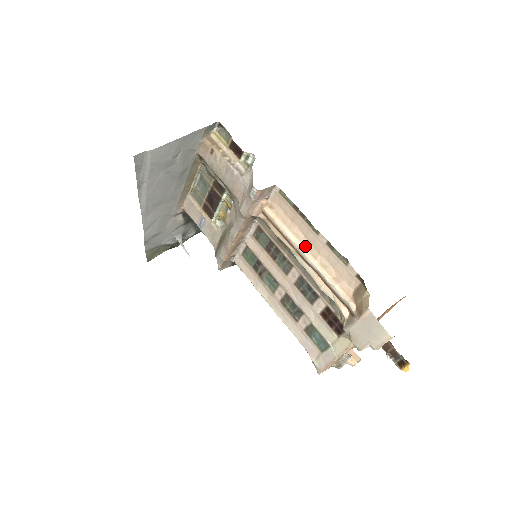
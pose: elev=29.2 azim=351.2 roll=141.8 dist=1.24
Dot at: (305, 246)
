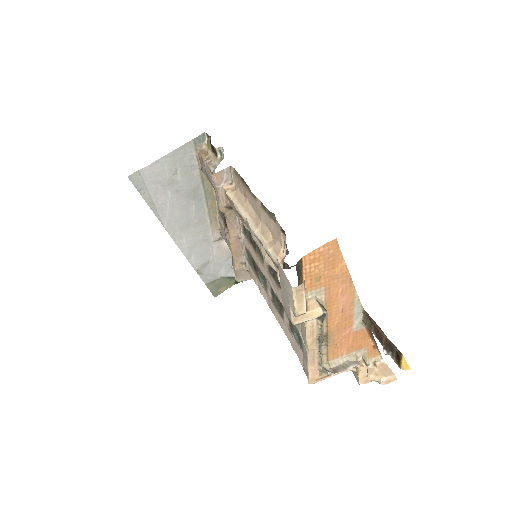
Dot at: (252, 217)
